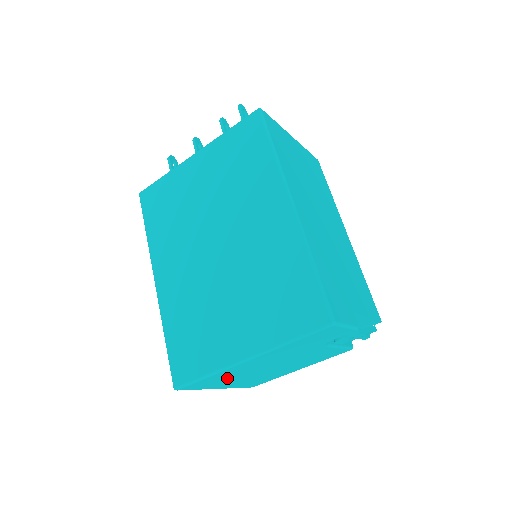
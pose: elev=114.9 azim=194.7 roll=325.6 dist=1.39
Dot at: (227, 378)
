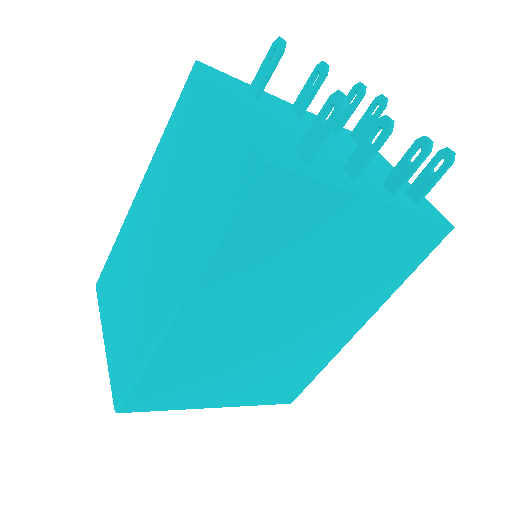
Dot at: occluded
